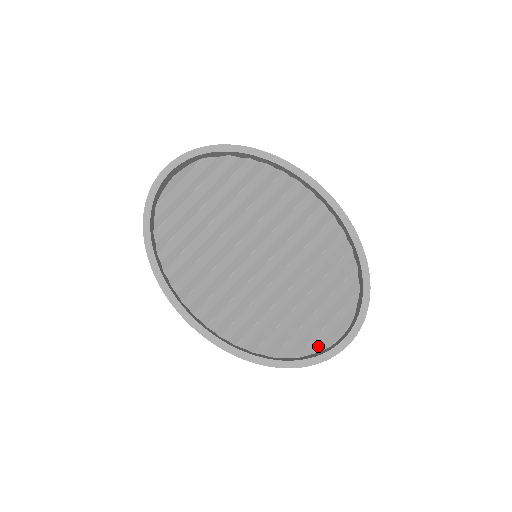
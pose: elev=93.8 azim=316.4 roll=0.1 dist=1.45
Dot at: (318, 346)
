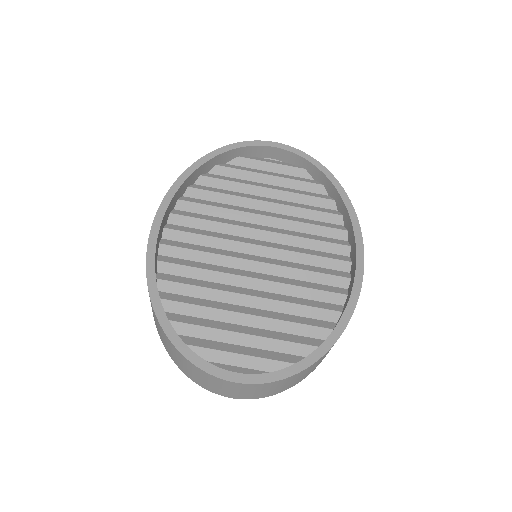
Dot at: (209, 361)
